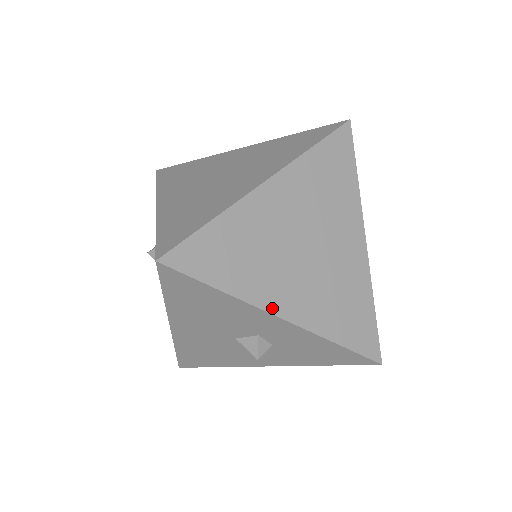
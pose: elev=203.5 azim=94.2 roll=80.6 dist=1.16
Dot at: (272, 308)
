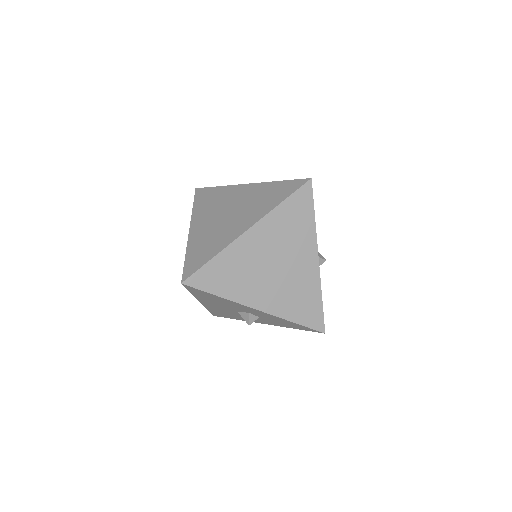
Dot at: (251, 304)
